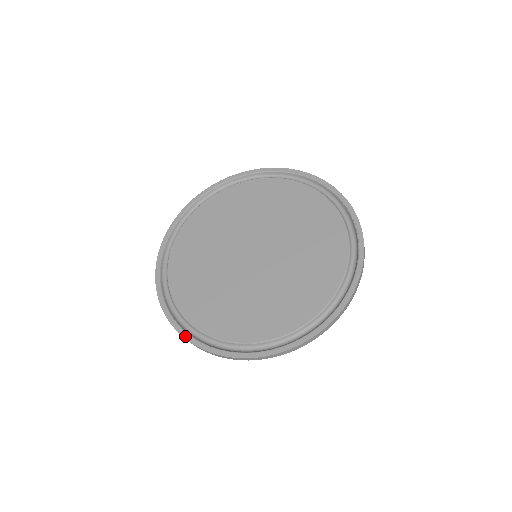
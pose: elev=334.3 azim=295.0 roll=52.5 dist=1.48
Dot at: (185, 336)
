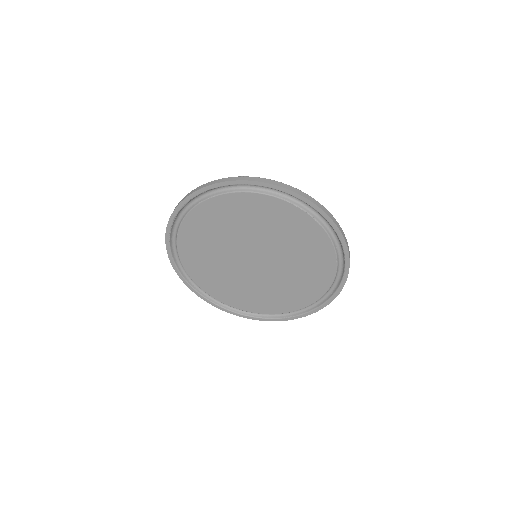
Dot at: (224, 310)
